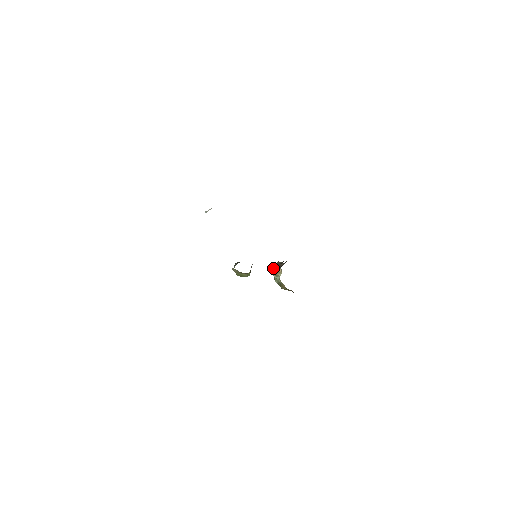
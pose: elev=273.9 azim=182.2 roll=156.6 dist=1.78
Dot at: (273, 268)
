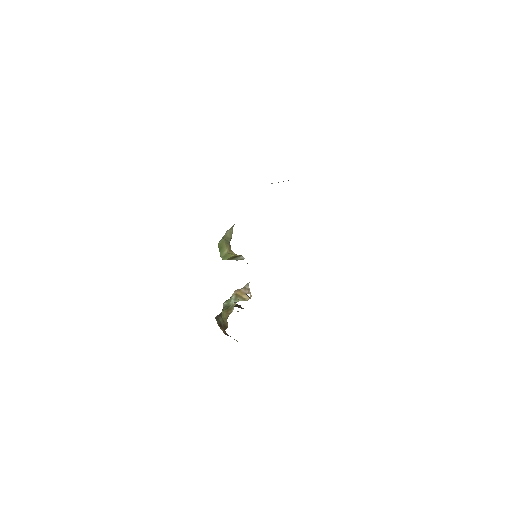
Dot at: (248, 287)
